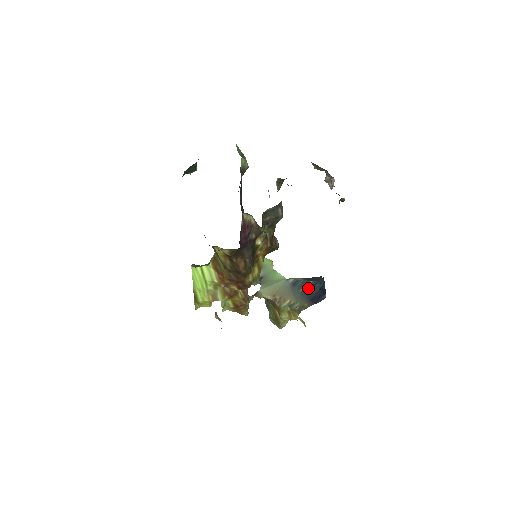
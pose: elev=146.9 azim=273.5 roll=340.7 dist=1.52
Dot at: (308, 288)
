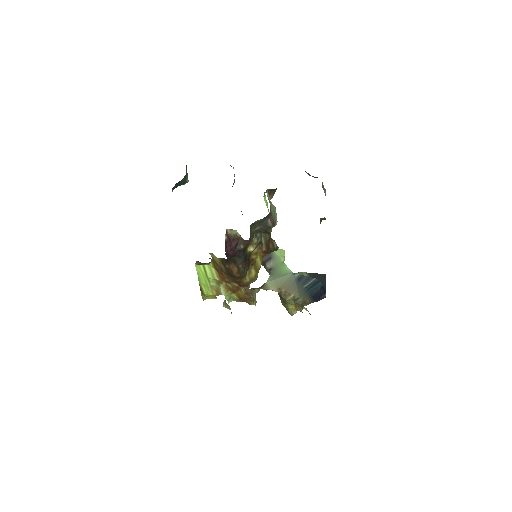
Dot at: (311, 285)
